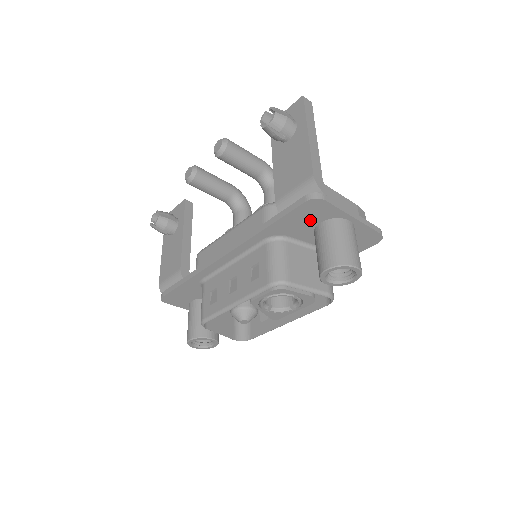
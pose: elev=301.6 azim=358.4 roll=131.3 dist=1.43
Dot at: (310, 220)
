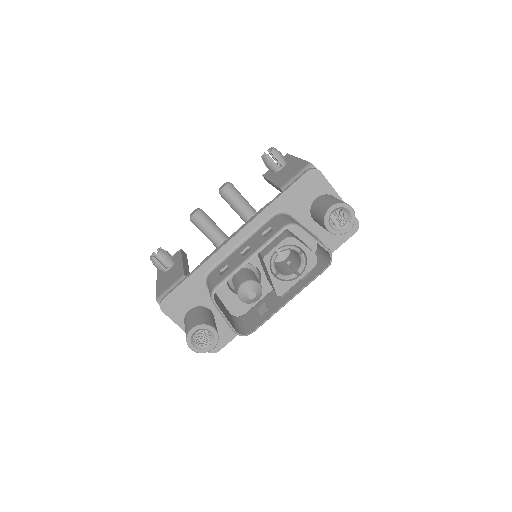
Dot at: (309, 194)
